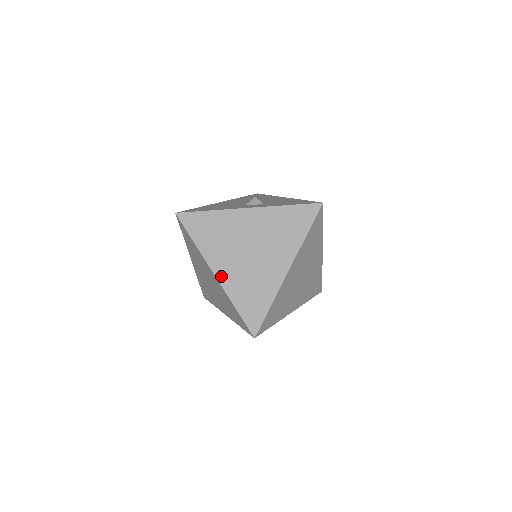
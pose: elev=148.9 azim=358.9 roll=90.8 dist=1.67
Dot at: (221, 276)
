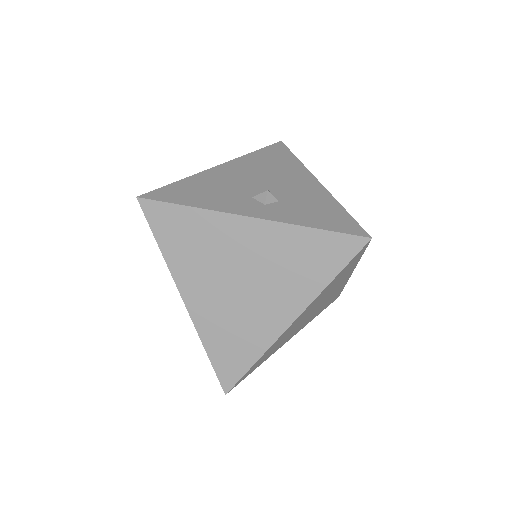
Dot at: (193, 306)
